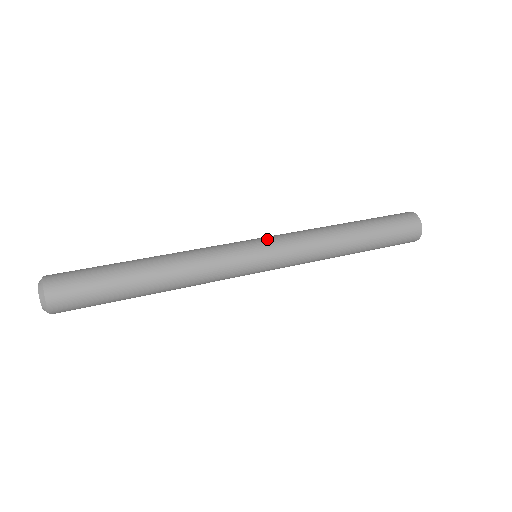
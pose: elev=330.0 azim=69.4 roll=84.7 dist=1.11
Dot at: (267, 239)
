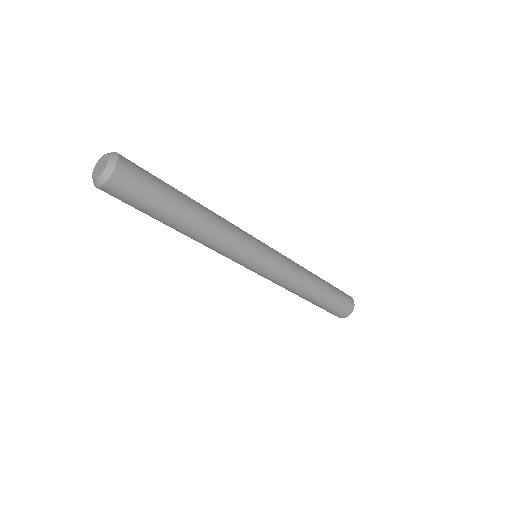
Dot at: occluded
